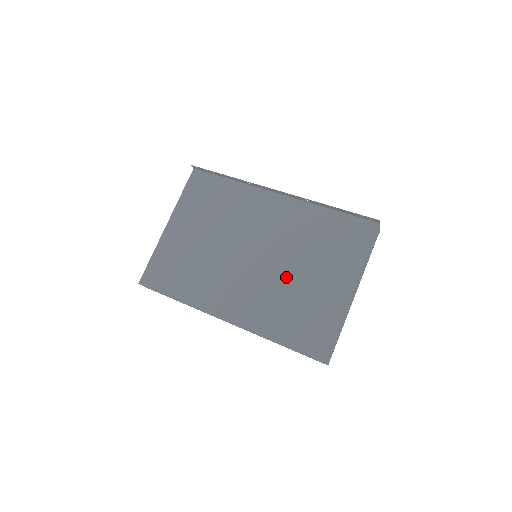
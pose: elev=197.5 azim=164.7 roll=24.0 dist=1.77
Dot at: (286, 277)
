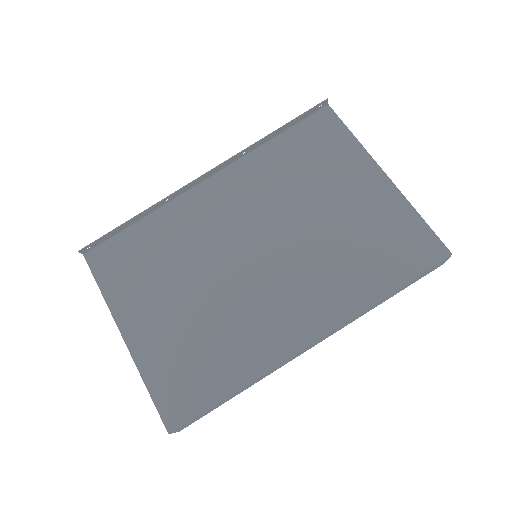
Dot at: (314, 233)
